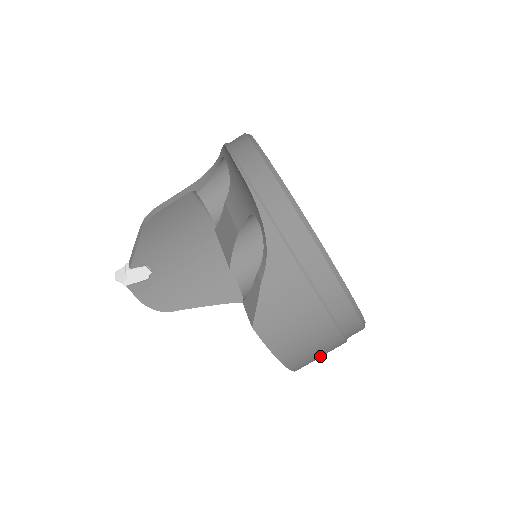
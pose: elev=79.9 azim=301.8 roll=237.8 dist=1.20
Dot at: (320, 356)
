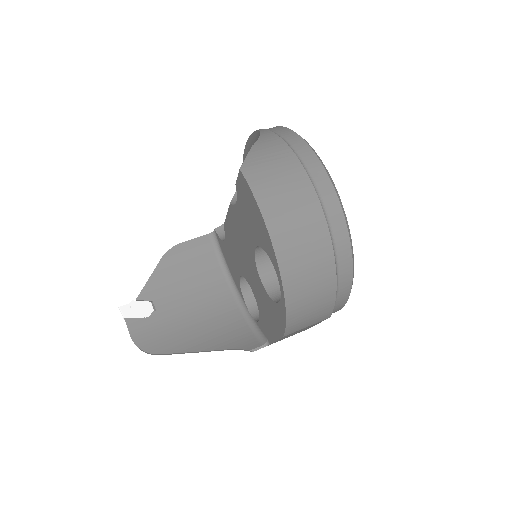
Dot at: (305, 253)
